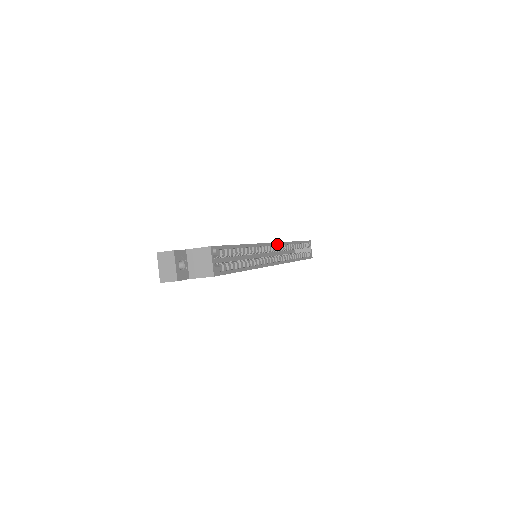
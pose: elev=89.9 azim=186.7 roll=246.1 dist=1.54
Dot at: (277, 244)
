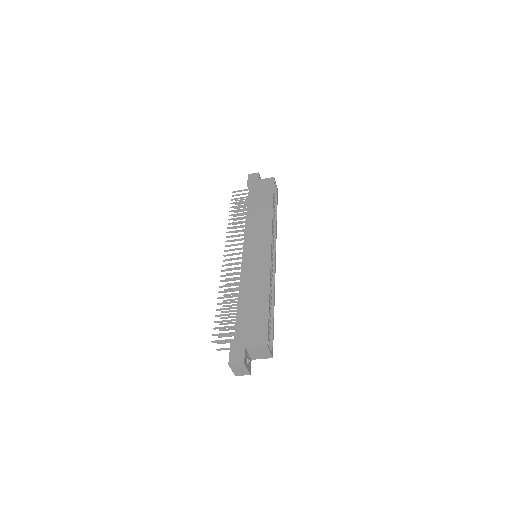
Dot at: occluded
